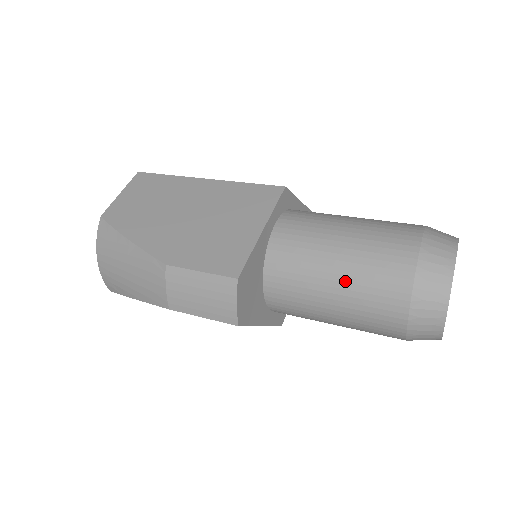
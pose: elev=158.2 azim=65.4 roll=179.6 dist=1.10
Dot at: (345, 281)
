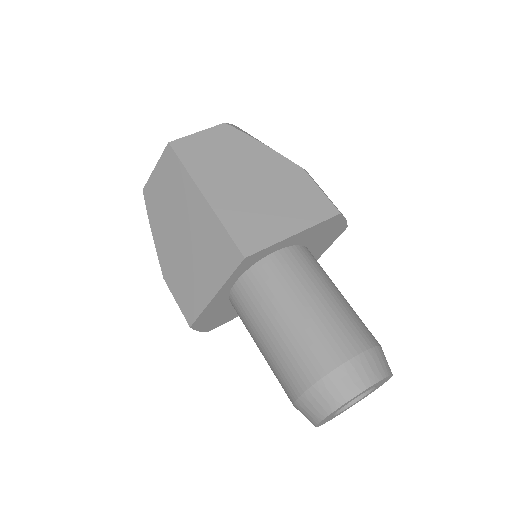
Dot at: (265, 359)
